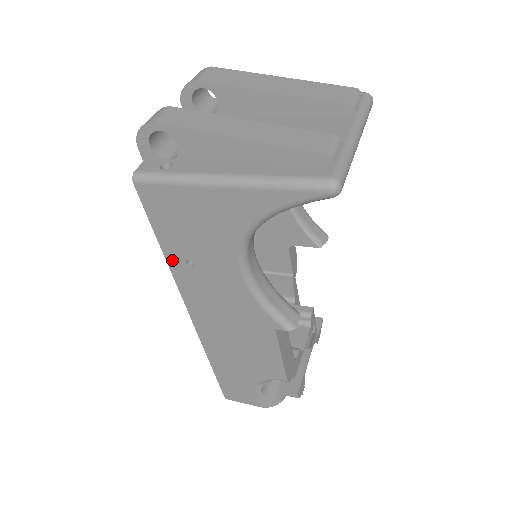
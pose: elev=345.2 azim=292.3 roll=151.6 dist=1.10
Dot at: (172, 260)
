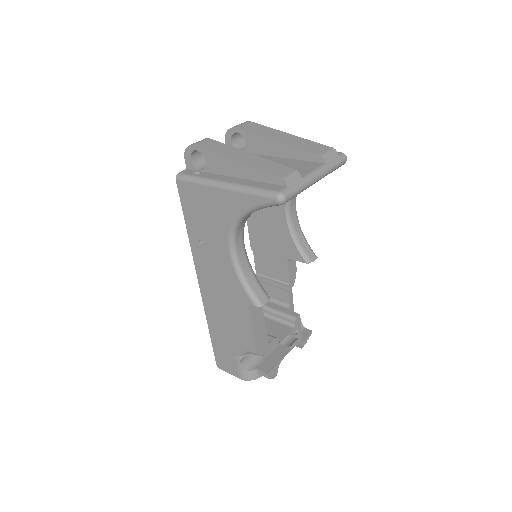
Dot at: (192, 238)
